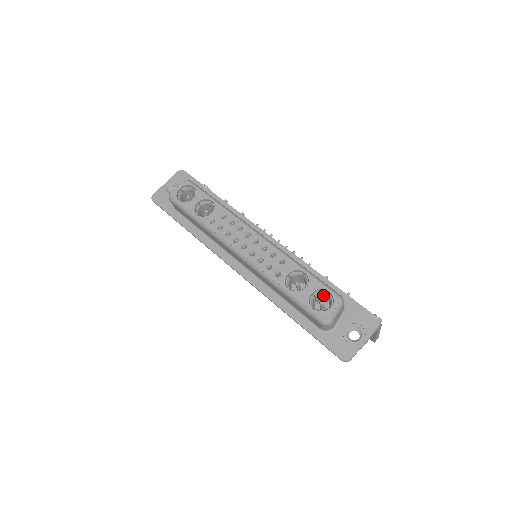
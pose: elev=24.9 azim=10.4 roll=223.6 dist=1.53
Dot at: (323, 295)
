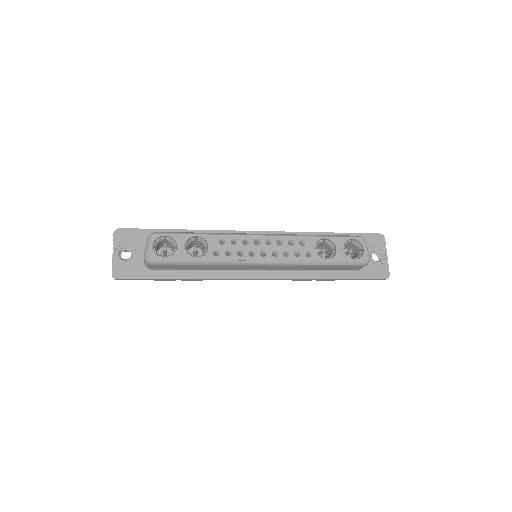
Dot at: (345, 245)
